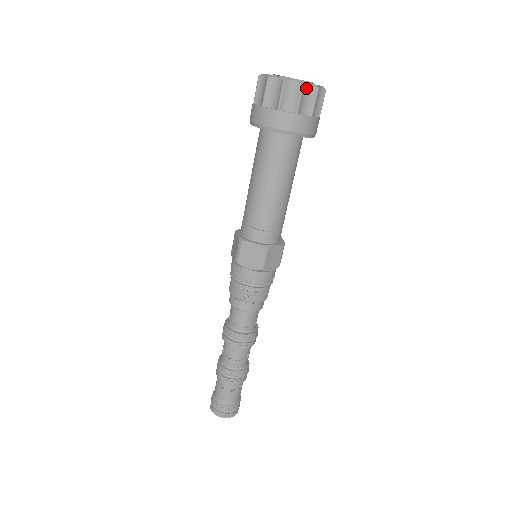
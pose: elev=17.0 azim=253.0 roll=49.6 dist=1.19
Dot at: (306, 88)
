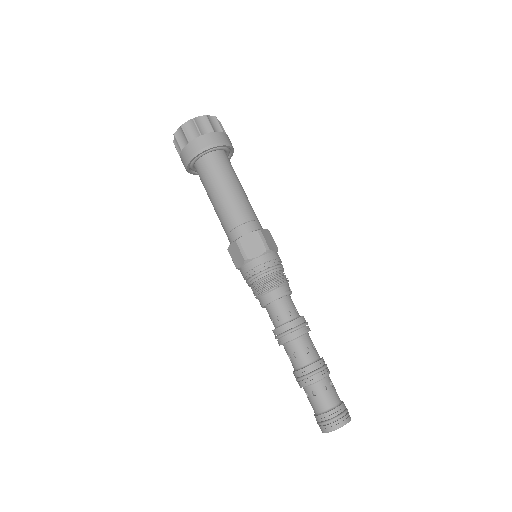
Dot at: (186, 125)
